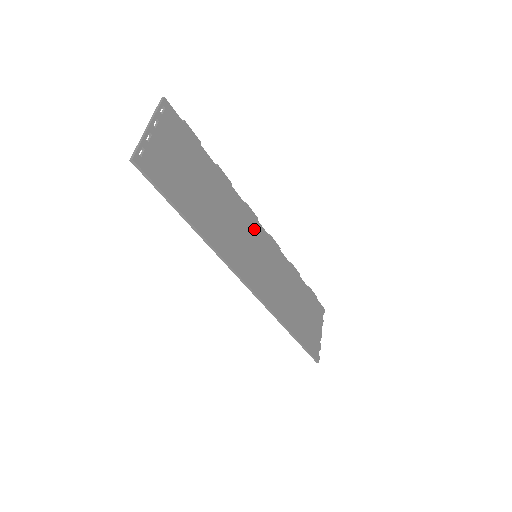
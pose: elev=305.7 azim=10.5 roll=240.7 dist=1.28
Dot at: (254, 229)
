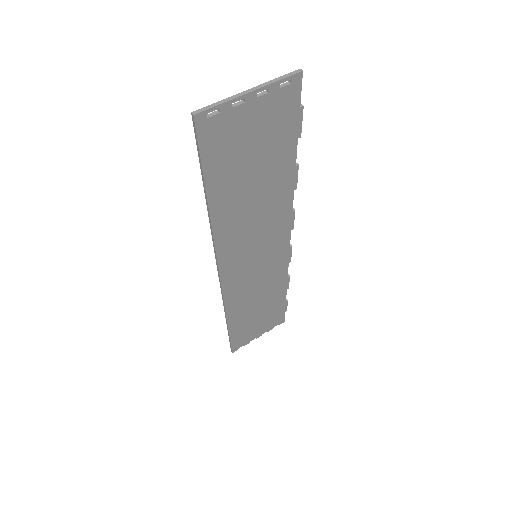
Dot at: (279, 235)
